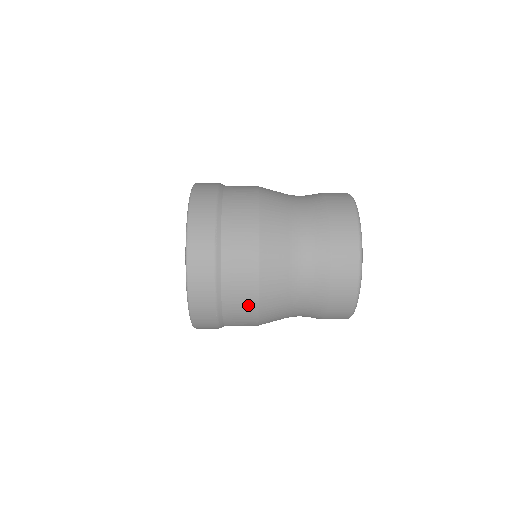
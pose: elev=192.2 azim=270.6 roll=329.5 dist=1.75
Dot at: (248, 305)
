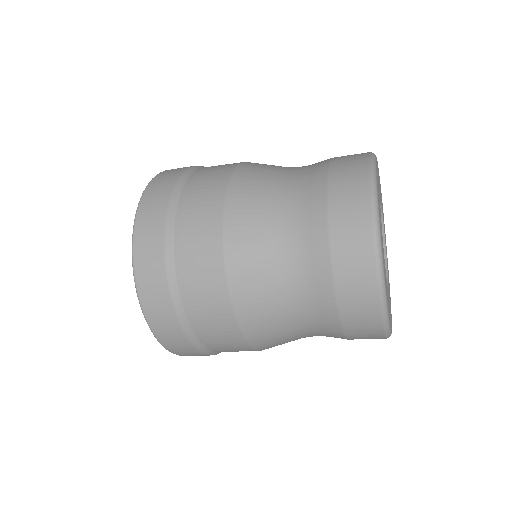
Dot at: (232, 339)
